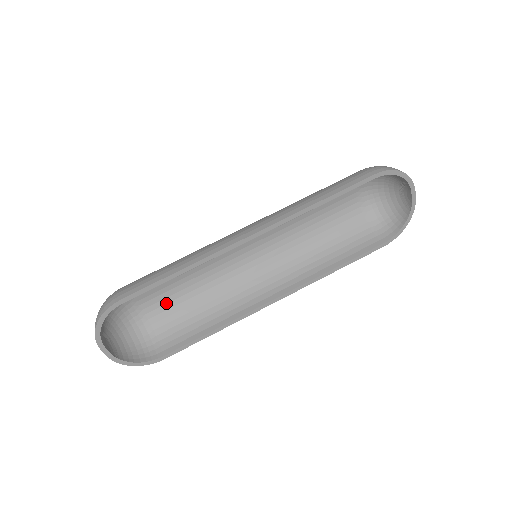
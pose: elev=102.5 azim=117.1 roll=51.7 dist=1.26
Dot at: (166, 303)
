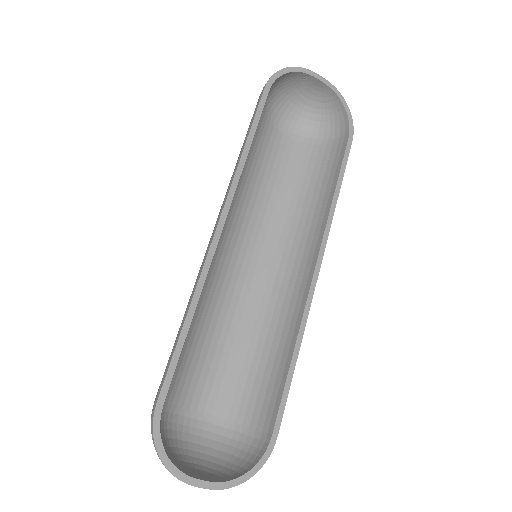
Dot at: (227, 386)
